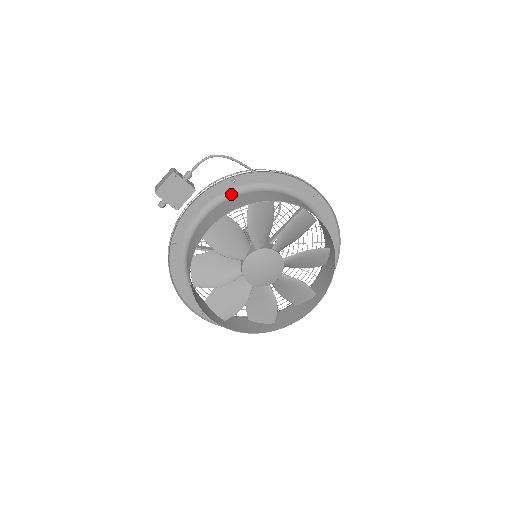
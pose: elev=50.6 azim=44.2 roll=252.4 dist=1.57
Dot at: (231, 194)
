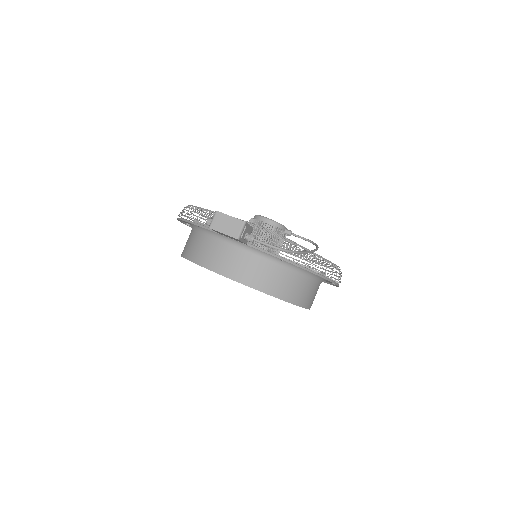
Dot at: (273, 257)
